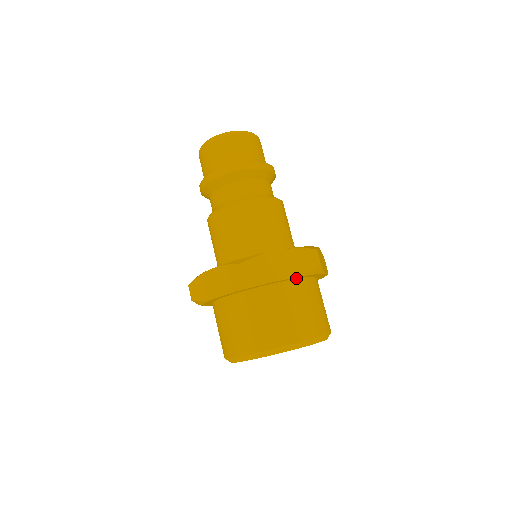
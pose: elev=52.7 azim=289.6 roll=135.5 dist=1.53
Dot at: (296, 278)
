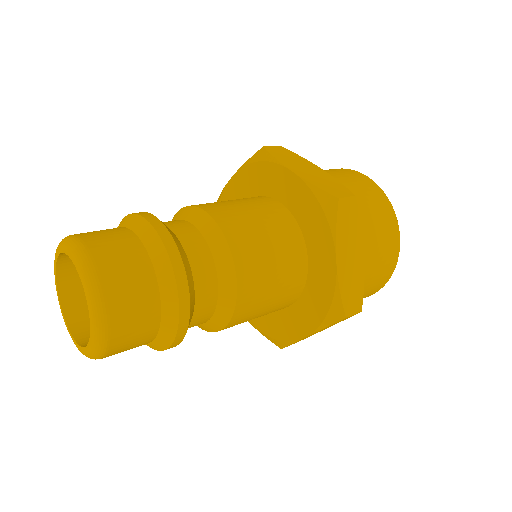
Dot at: occluded
